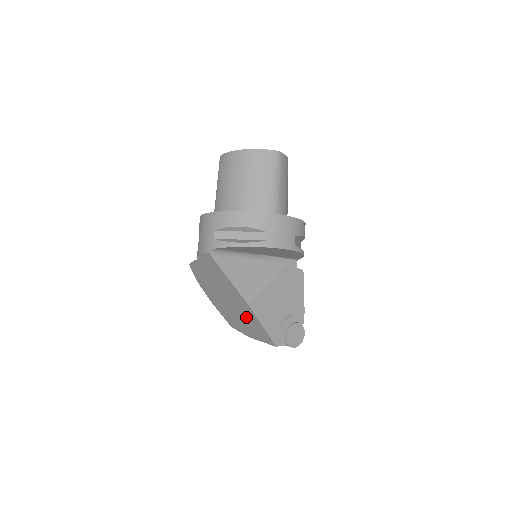
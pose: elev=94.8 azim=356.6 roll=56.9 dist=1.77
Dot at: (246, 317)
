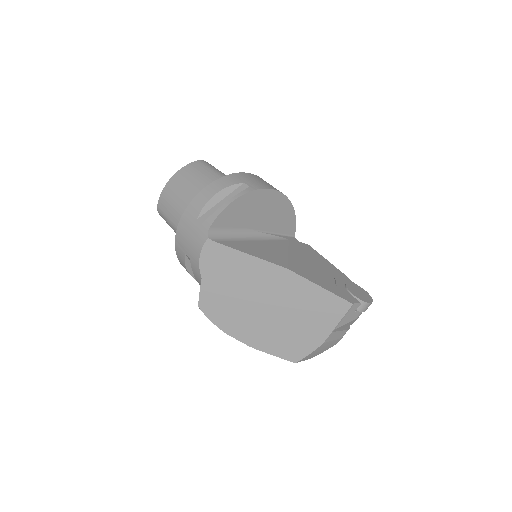
Dot at: (297, 302)
